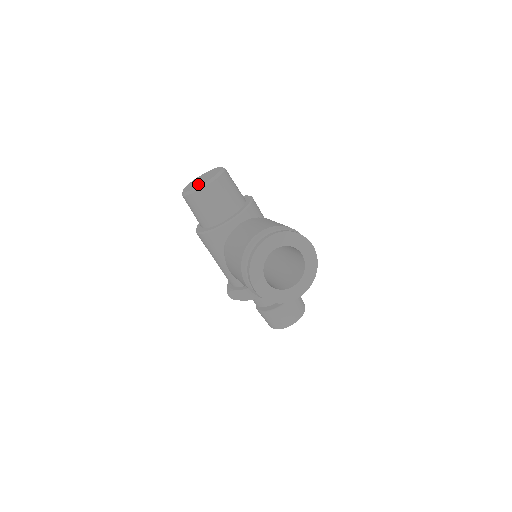
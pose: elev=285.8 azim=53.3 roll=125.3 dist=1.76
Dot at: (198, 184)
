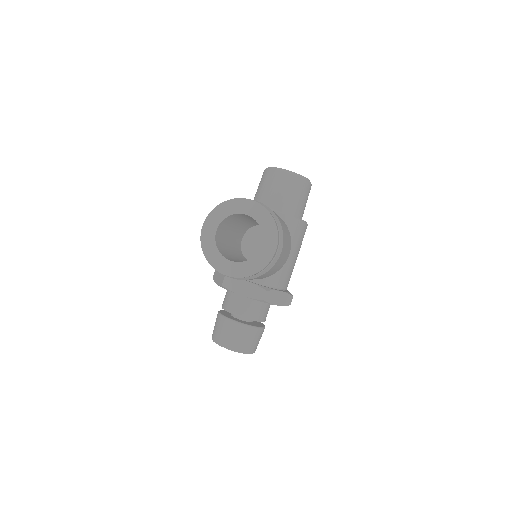
Dot at: occluded
